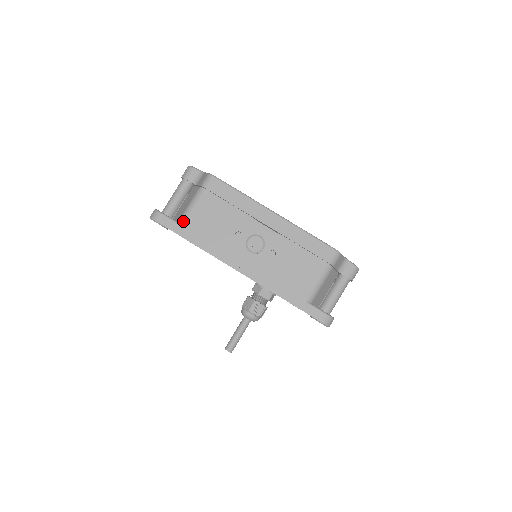
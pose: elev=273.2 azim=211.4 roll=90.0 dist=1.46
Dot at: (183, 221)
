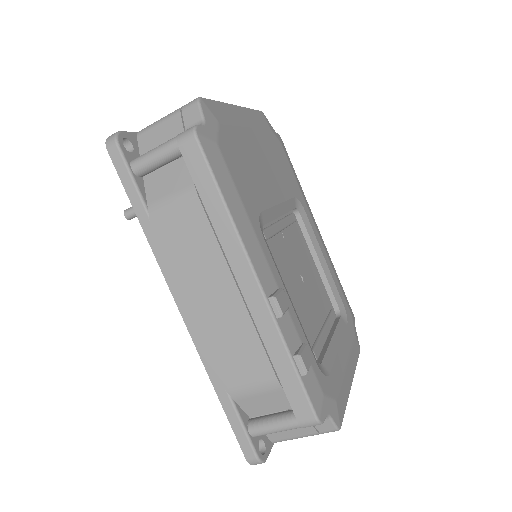
Dot at: occluded
